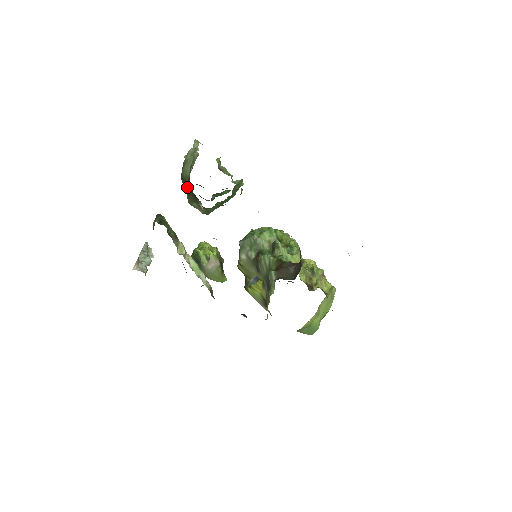
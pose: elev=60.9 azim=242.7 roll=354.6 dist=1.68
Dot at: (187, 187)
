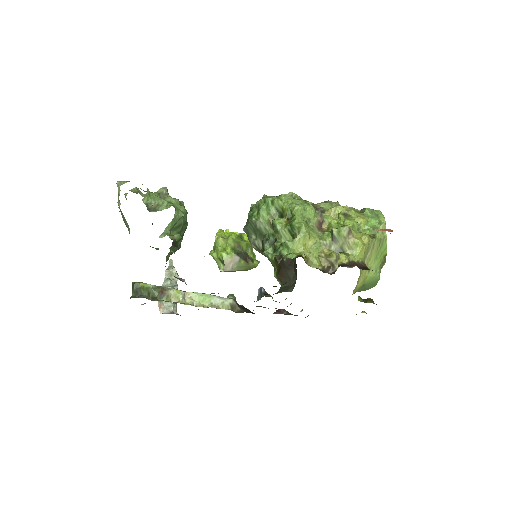
Dot at: occluded
